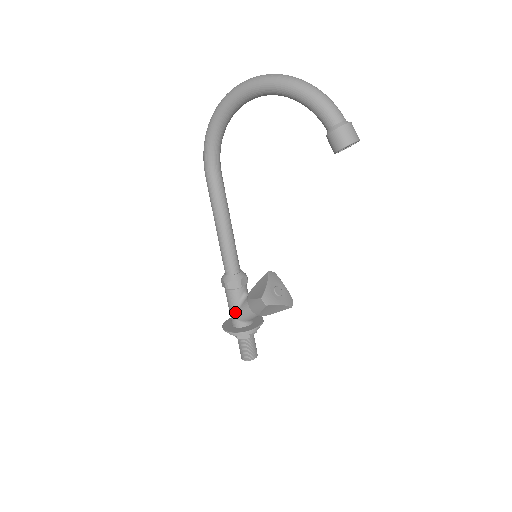
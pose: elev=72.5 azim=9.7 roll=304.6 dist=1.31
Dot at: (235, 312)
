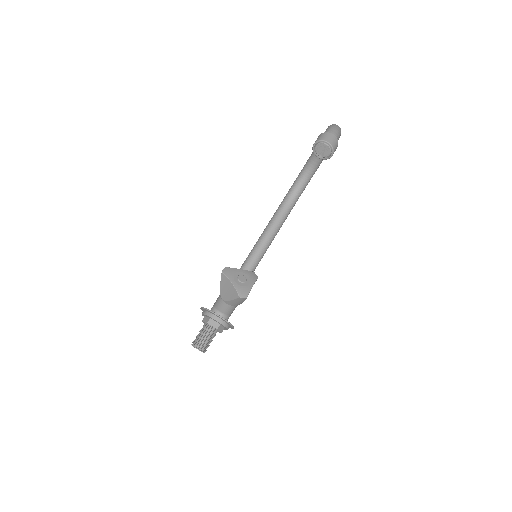
Dot at: occluded
